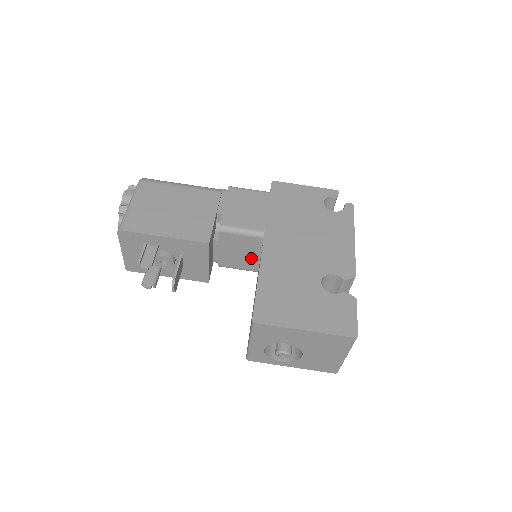
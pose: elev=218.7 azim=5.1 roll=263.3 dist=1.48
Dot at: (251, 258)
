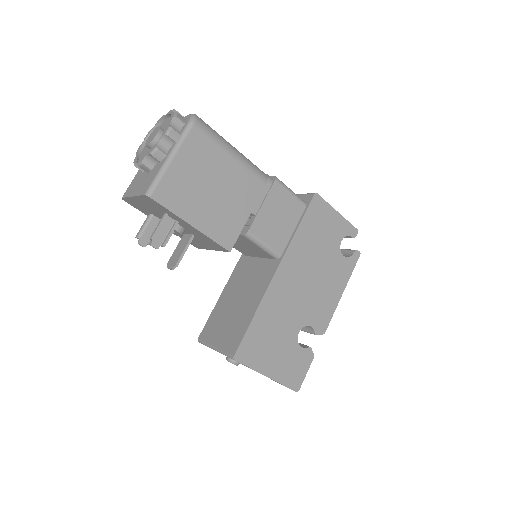
Dot at: (250, 252)
